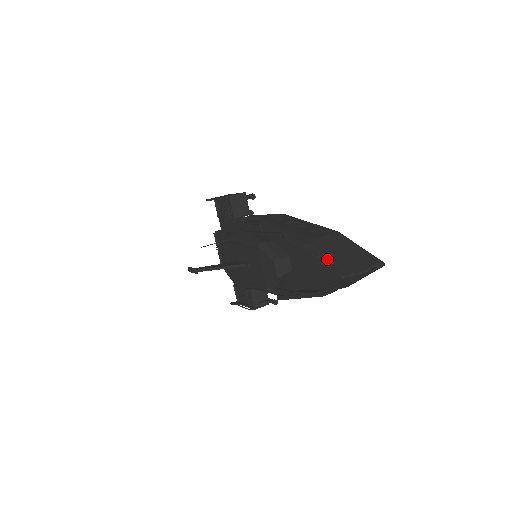
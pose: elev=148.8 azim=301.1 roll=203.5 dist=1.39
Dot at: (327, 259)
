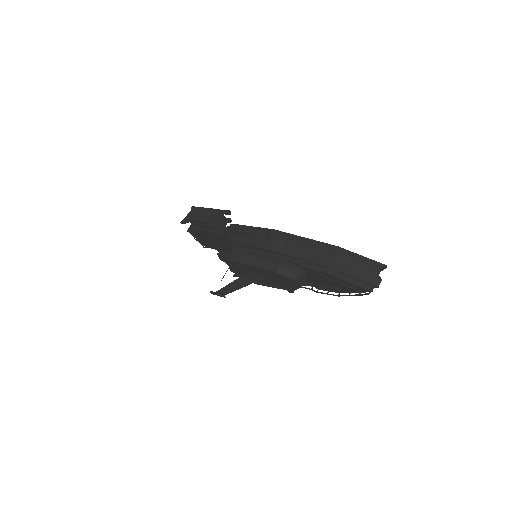
Dot at: (349, 282)
